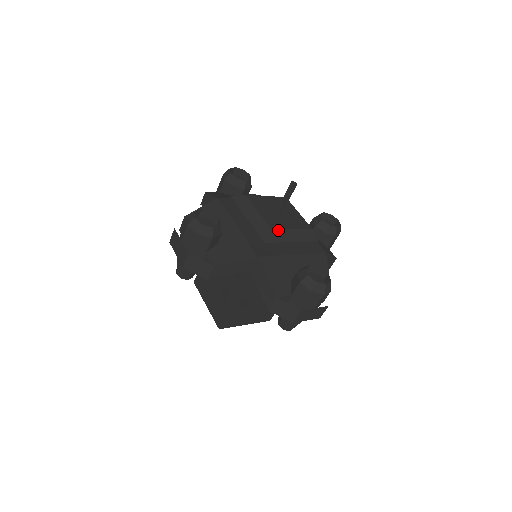
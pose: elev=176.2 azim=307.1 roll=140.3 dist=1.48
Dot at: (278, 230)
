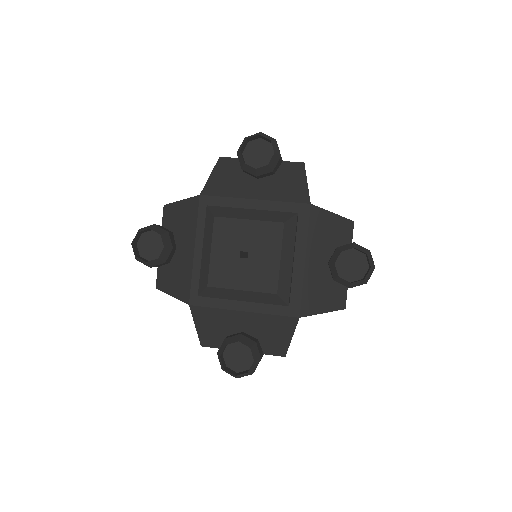
Dot at: (218, 288)
